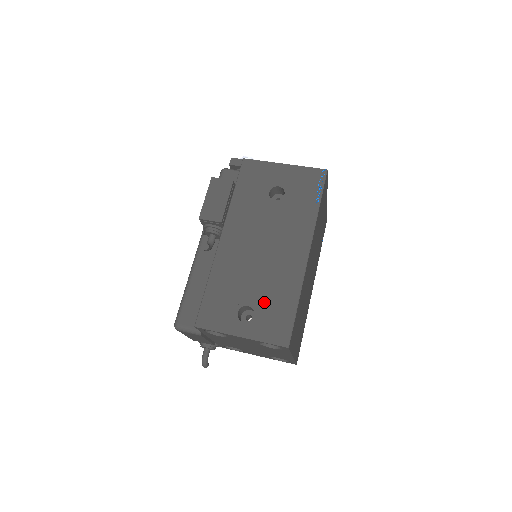
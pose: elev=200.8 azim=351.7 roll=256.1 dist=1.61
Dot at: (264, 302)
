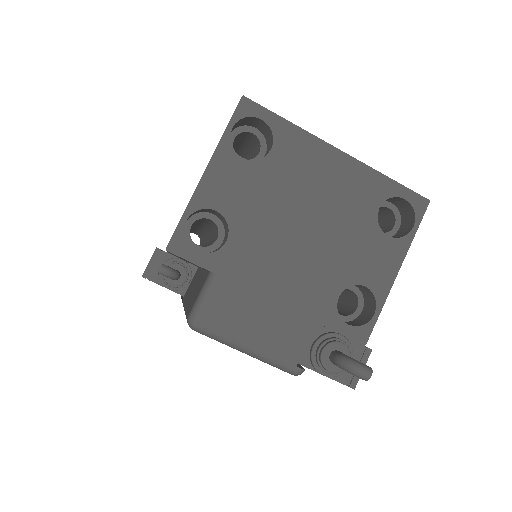
Dot at: occluded
